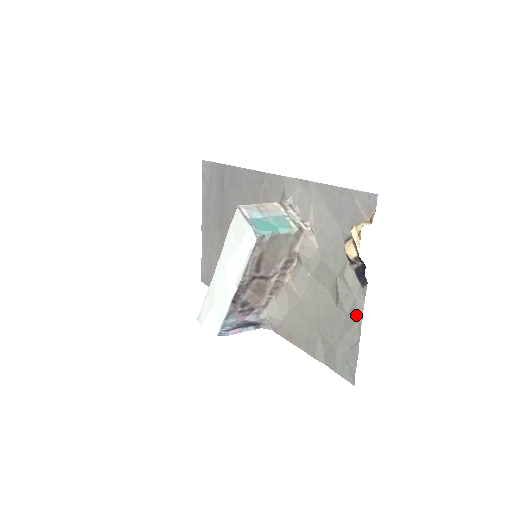
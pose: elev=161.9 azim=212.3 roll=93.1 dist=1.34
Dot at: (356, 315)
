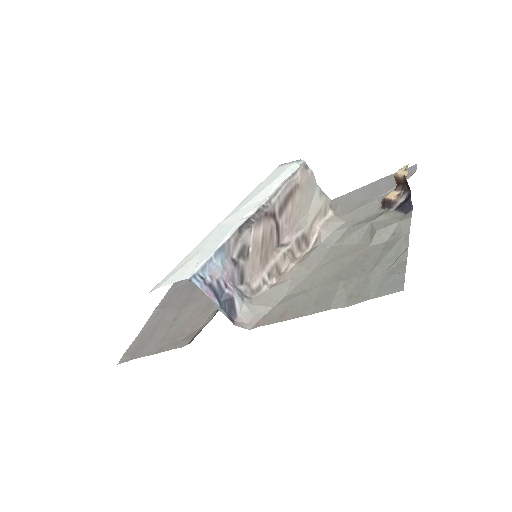
Dot at: (401, 232)
